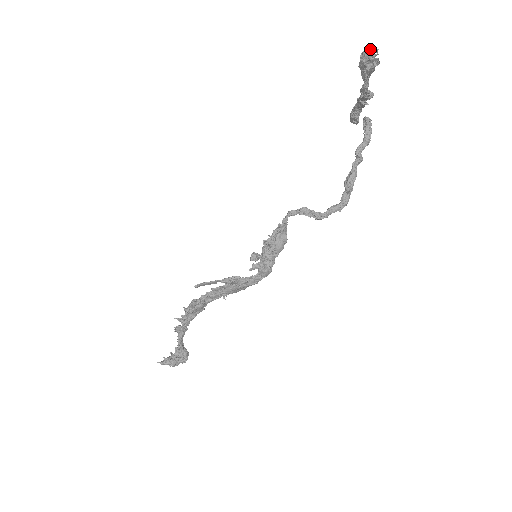
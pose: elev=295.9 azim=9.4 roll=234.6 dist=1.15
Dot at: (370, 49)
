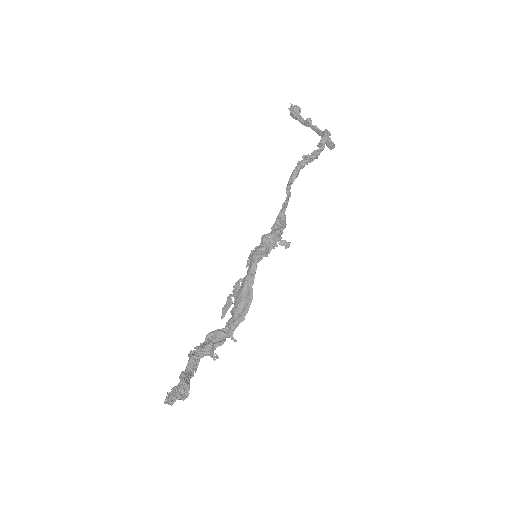
Dot at: (290, 108)
